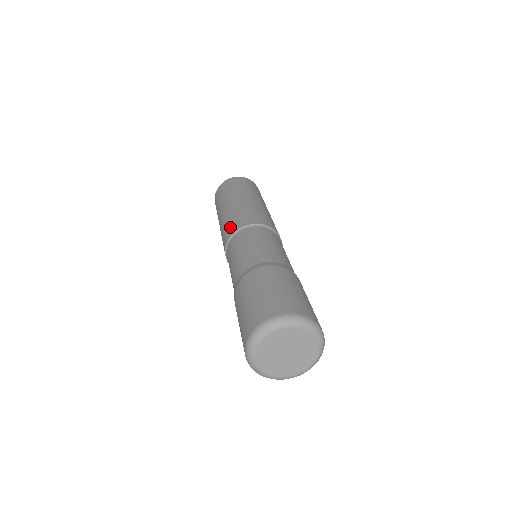
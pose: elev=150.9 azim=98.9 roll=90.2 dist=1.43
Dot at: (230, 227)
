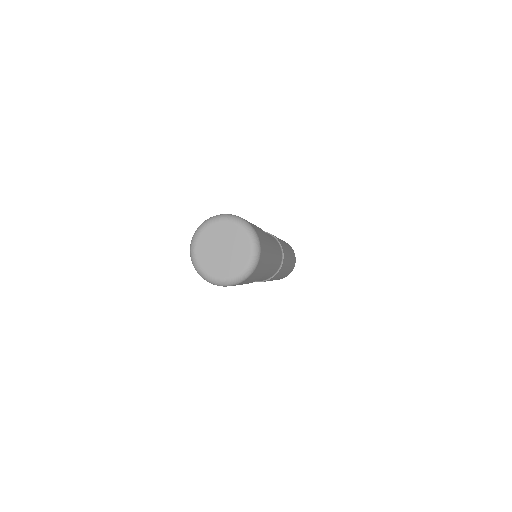
Dot at: occluded
